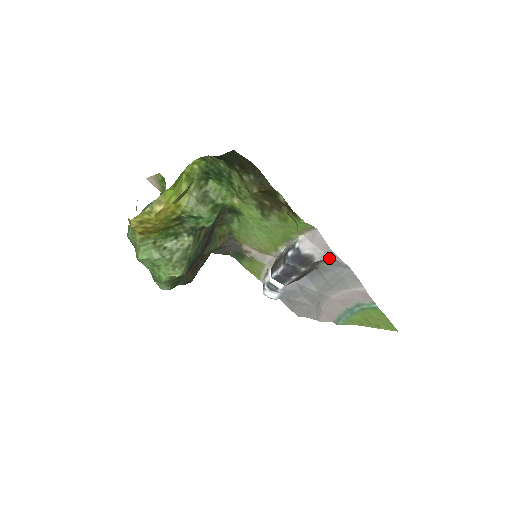
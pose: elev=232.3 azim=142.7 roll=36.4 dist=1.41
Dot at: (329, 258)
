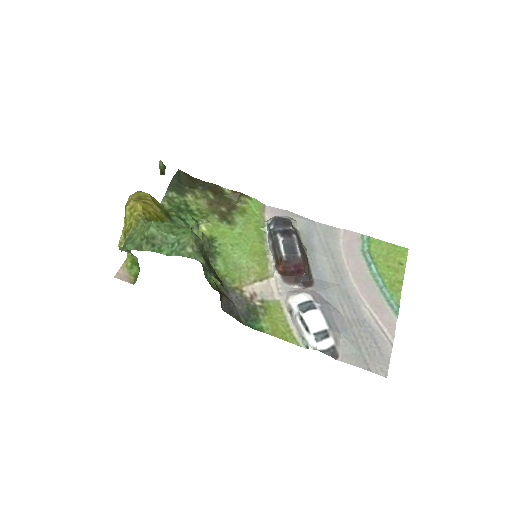
Dot at: (297, 222)
